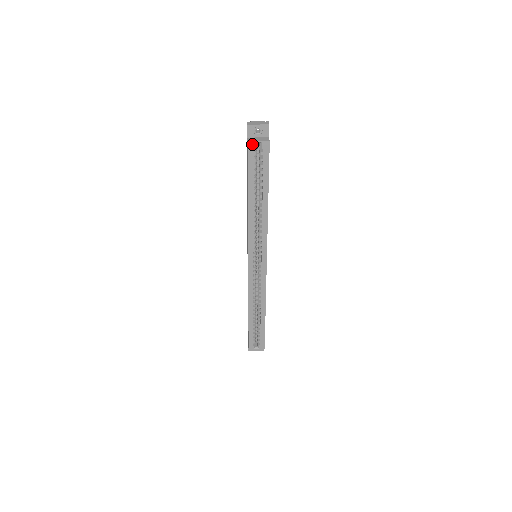
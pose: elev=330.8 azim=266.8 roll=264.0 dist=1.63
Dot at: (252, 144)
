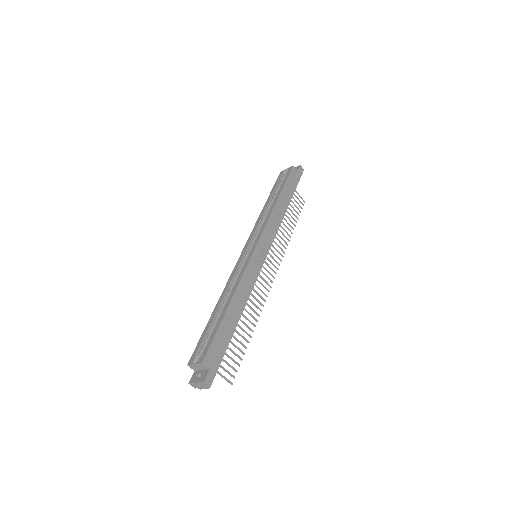
Dot at: (283, 172)
